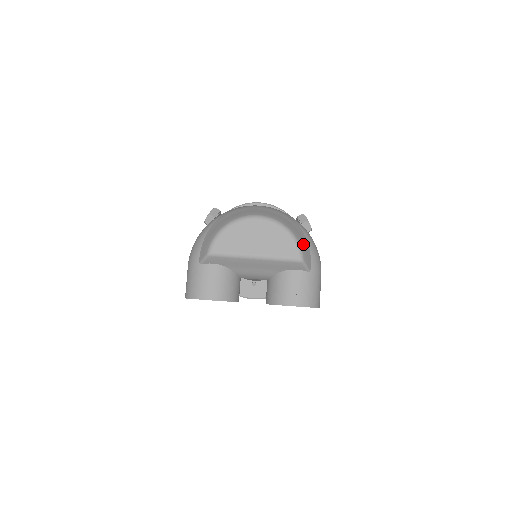
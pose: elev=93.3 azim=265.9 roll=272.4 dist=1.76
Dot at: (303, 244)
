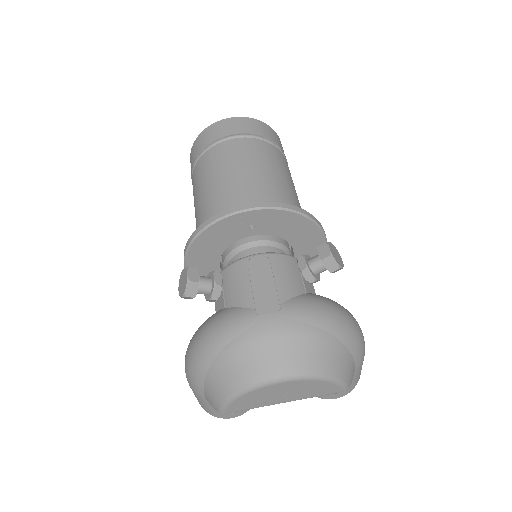
Dot at: (346, 370)
